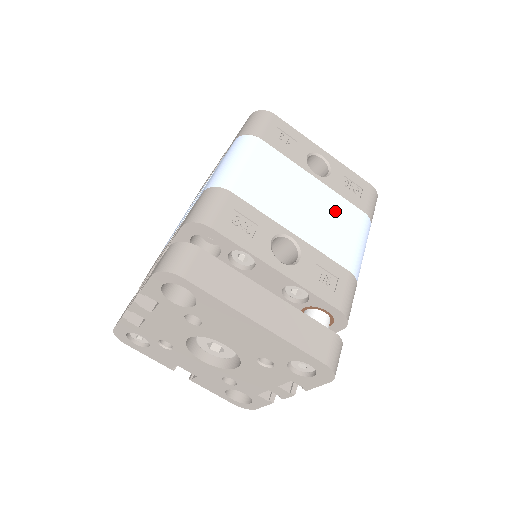
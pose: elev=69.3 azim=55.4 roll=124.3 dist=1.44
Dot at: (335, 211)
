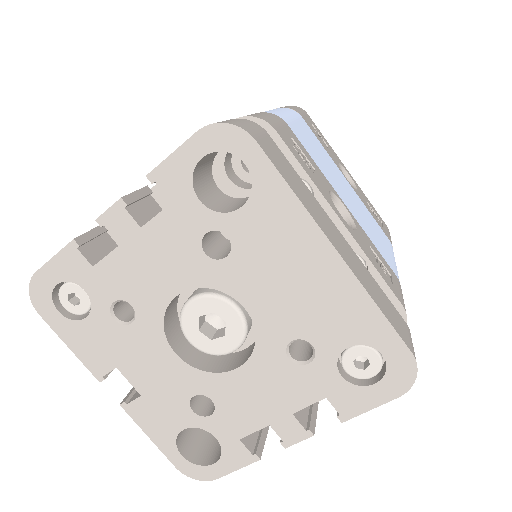
Dot at: (370, 219)
